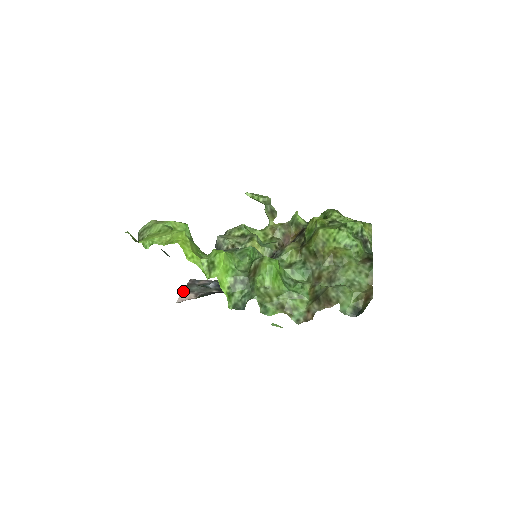
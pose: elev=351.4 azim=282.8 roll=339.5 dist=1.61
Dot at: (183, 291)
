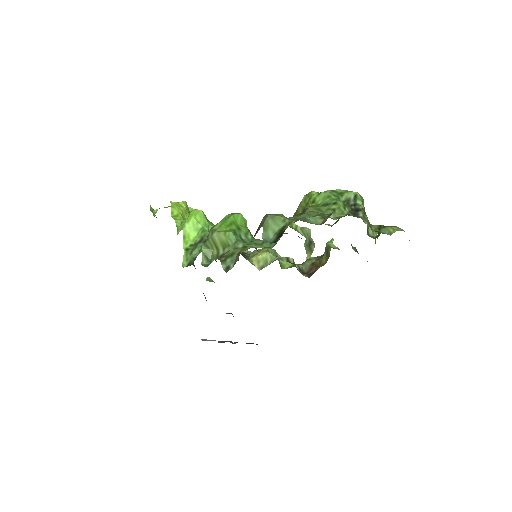
Dot at: occluded
